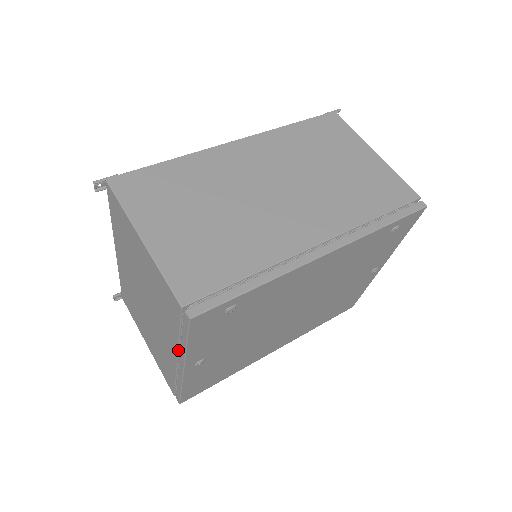
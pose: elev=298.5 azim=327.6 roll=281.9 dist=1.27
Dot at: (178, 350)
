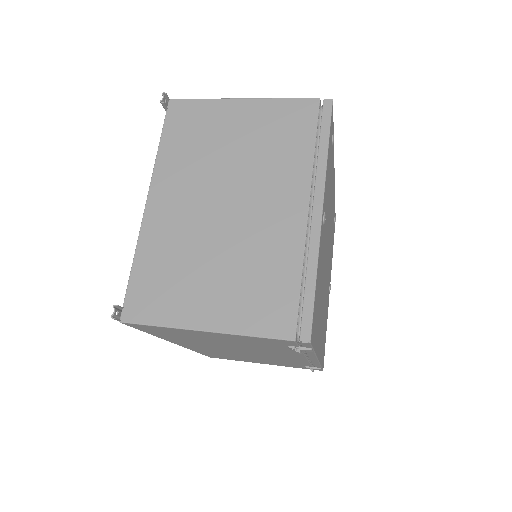
Dot at: (311, 181)
